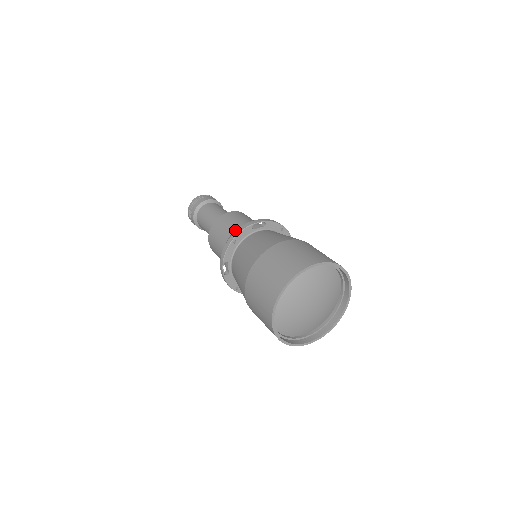
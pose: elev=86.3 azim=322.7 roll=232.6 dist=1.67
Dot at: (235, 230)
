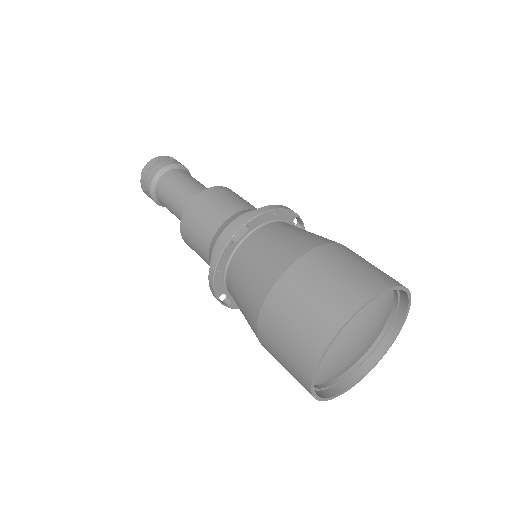
Dot at: (212, 239)
